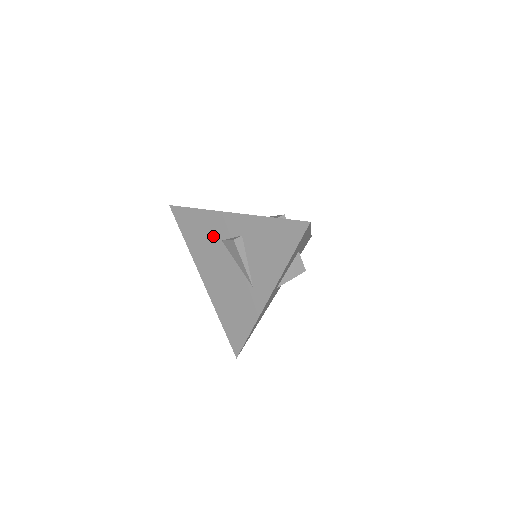
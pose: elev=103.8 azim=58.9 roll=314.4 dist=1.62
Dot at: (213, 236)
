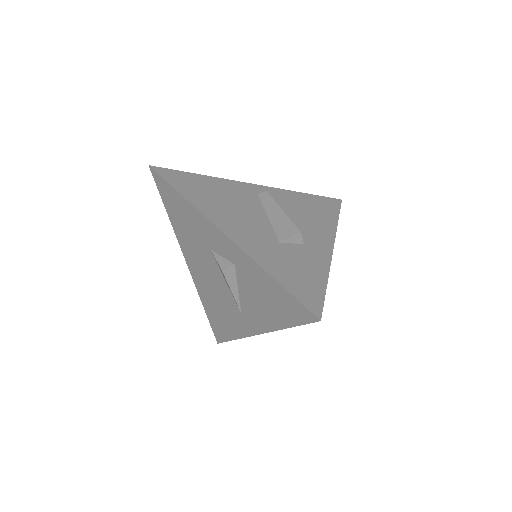
Dot at: (201, 237)
